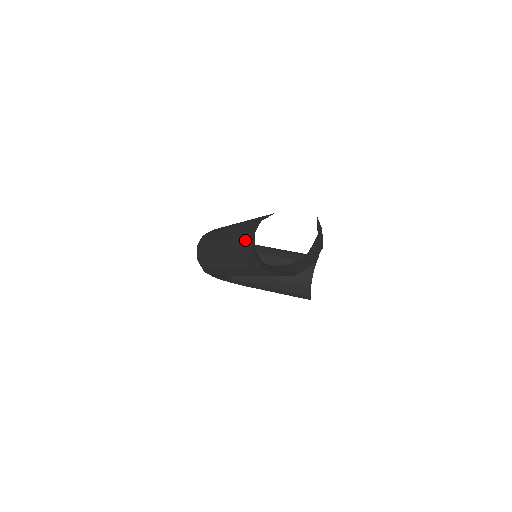
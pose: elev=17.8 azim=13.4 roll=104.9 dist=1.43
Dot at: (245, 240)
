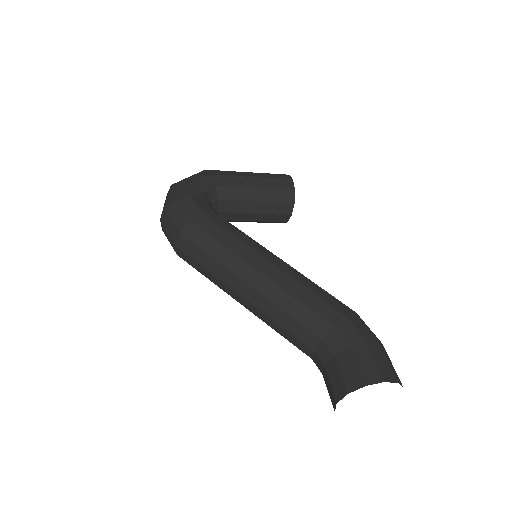
Dot at: (297, 341)
